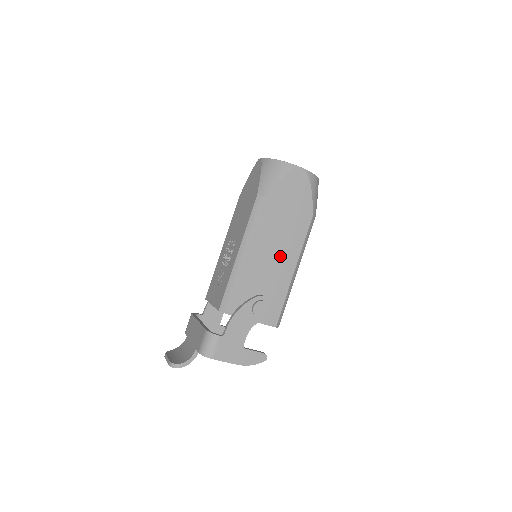
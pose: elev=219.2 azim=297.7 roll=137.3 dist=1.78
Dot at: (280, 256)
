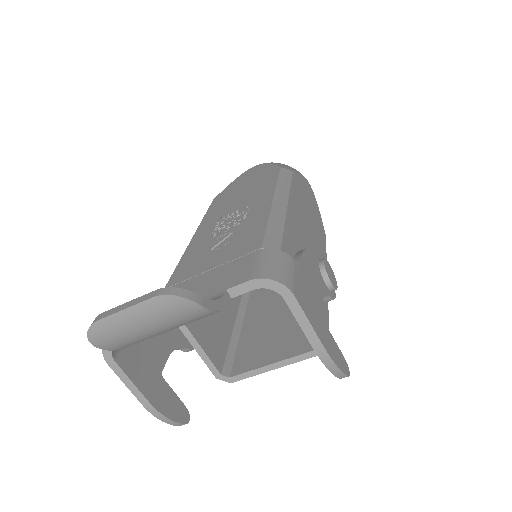
Dot at: (313, 245)
